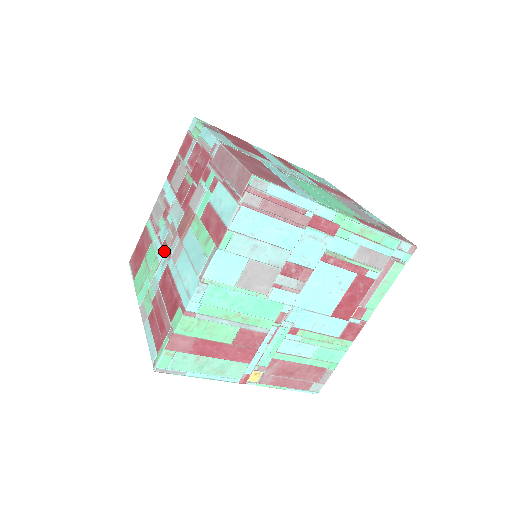
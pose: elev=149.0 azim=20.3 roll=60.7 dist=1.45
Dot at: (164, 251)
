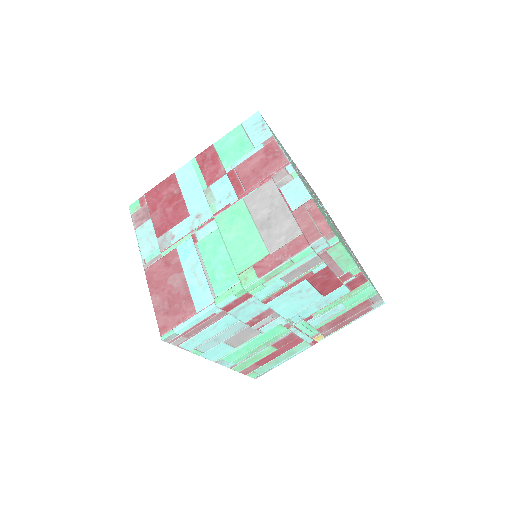
Dot at: occluded
